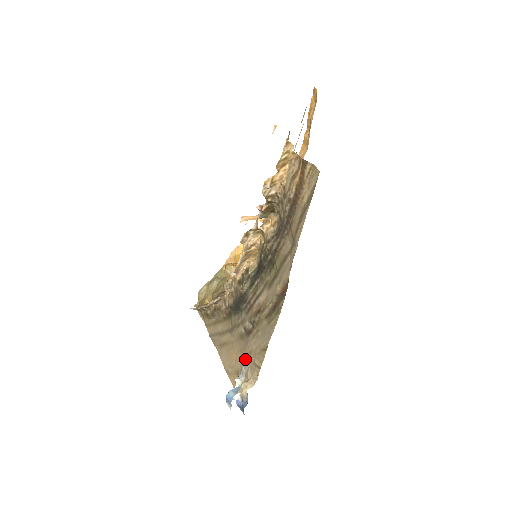
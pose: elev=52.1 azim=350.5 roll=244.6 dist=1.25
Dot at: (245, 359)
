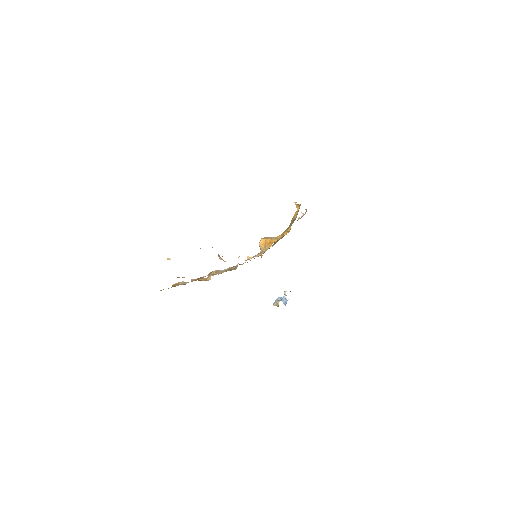
Dot at: occluded
